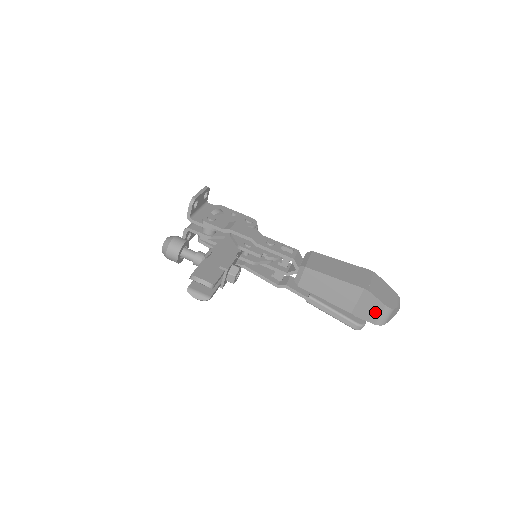
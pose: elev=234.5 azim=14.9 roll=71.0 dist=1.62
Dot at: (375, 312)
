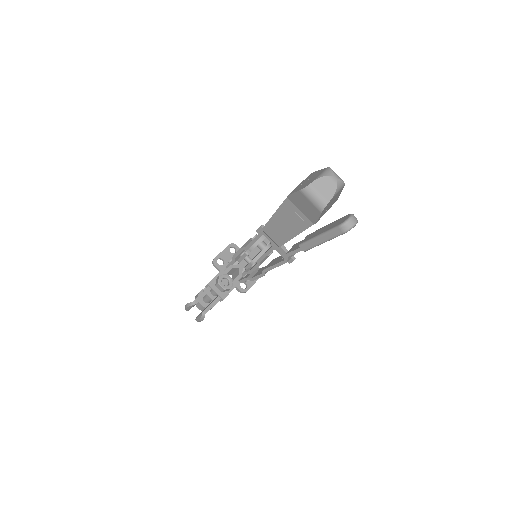
Dot at: (308, 204)
